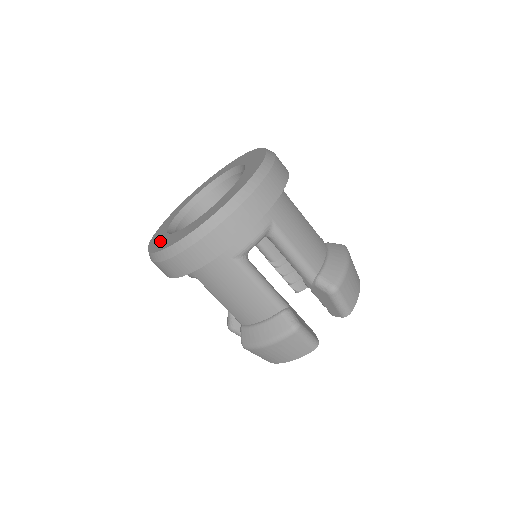
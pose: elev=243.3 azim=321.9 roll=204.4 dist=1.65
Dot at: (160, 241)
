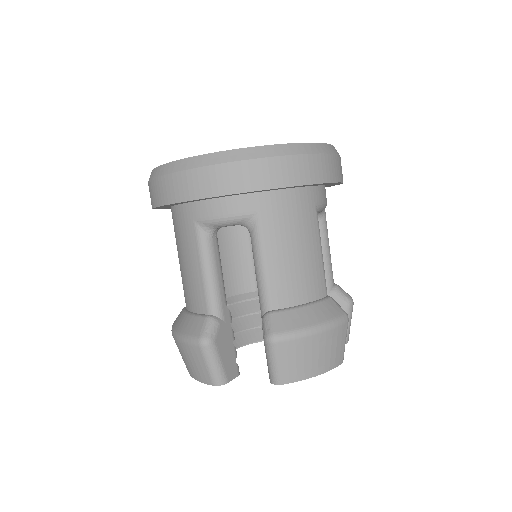
Dot at: occluded
